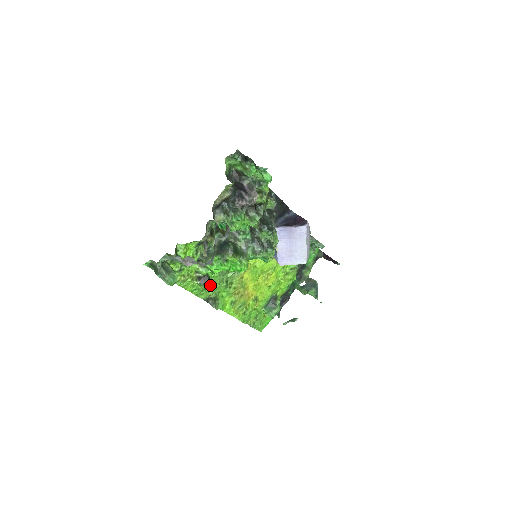
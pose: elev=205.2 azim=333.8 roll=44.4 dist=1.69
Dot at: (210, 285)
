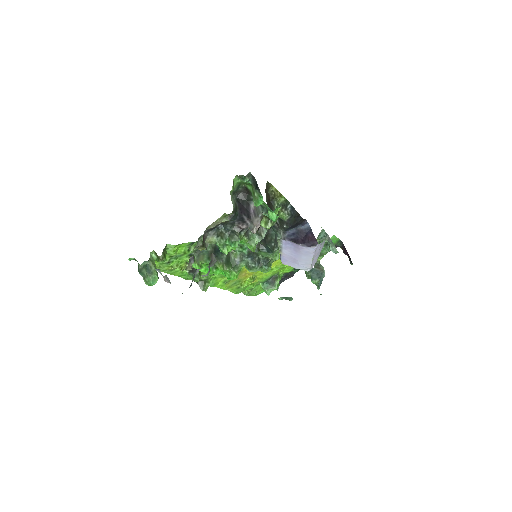
Dot at: (198, 277)
